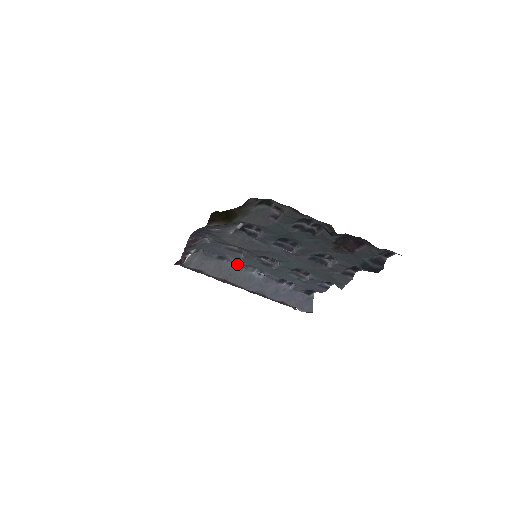
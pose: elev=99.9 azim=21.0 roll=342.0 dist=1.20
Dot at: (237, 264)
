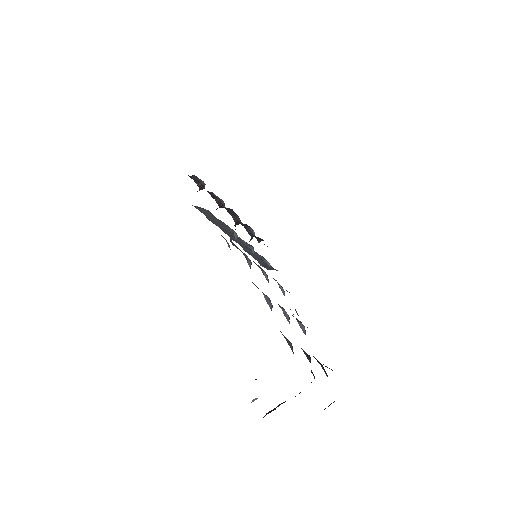
Dot at: occluded
